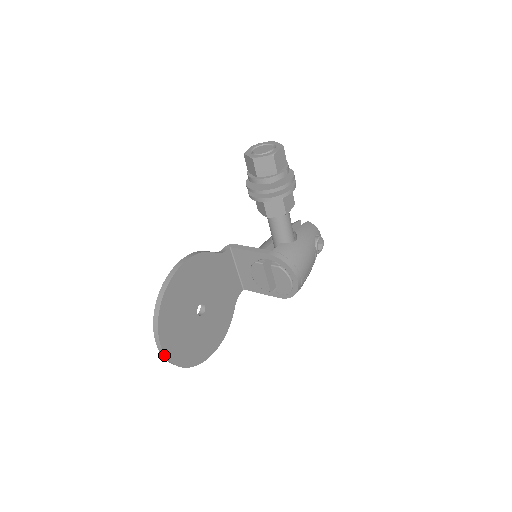
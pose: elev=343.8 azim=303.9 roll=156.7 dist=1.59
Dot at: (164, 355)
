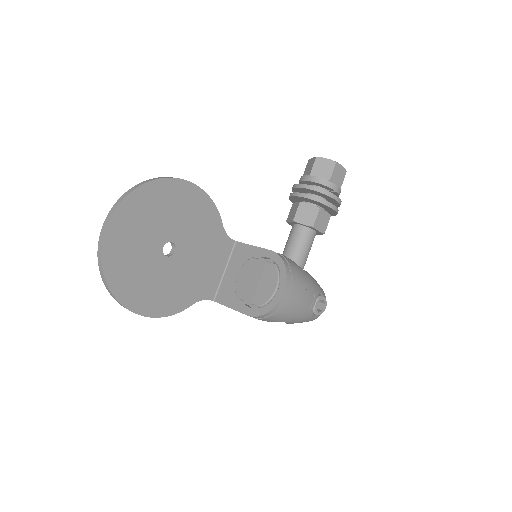
Dot at: (104, 231)
